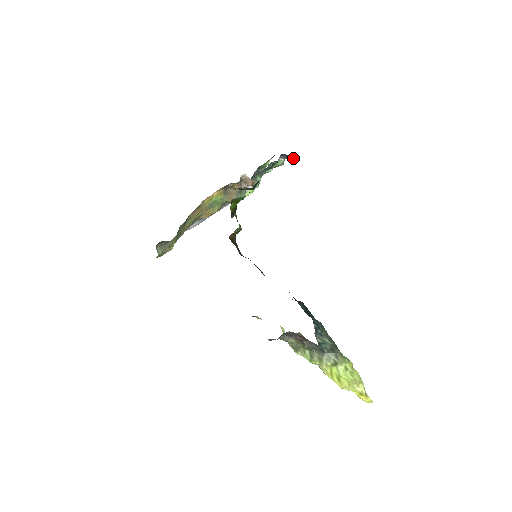
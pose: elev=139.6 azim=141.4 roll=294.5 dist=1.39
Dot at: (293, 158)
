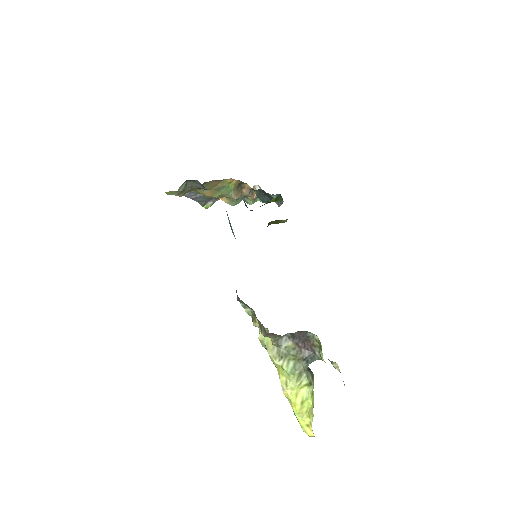
Dot at: occluded
